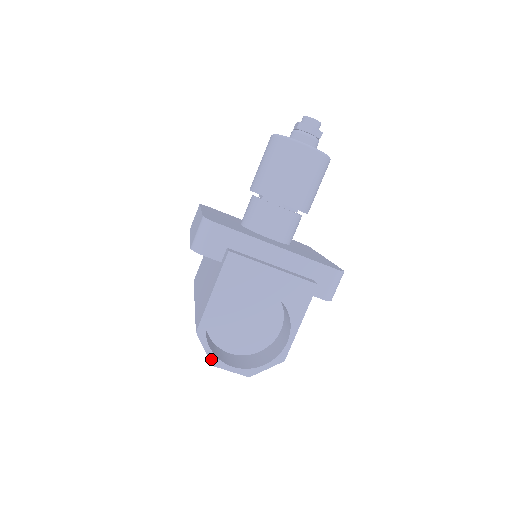
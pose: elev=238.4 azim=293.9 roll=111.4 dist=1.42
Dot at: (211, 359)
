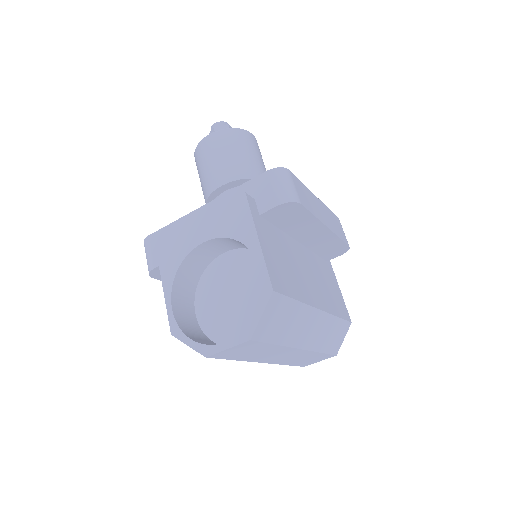
Dot at: (200, 351)
